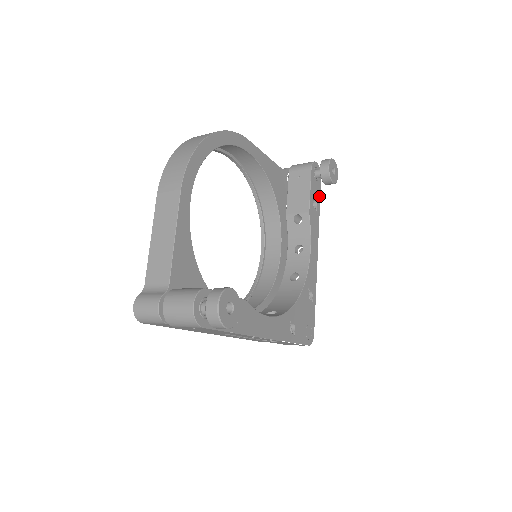
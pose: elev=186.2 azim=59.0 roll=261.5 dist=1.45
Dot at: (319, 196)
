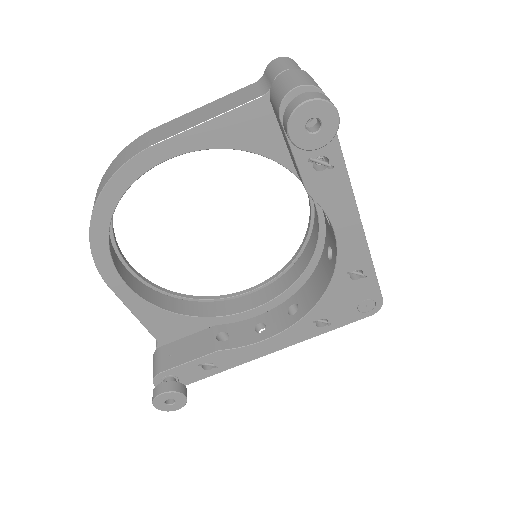
Dot at: occluded
